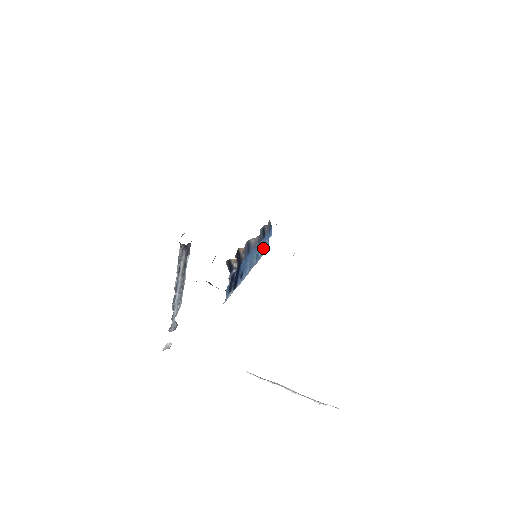
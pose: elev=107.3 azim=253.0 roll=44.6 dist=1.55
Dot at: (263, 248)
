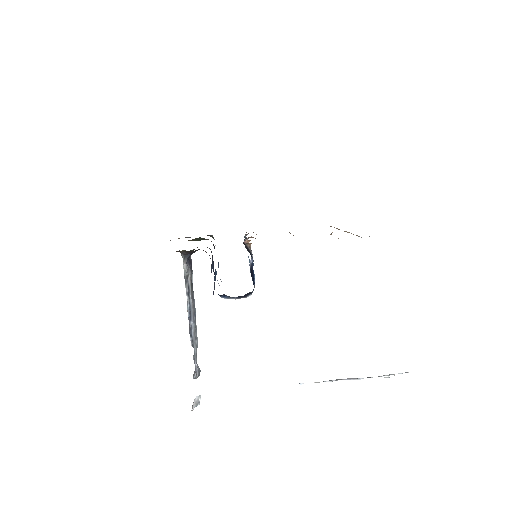
Dot at: occluded
